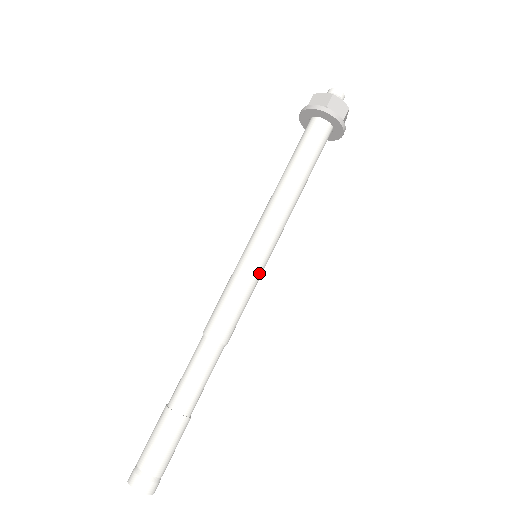
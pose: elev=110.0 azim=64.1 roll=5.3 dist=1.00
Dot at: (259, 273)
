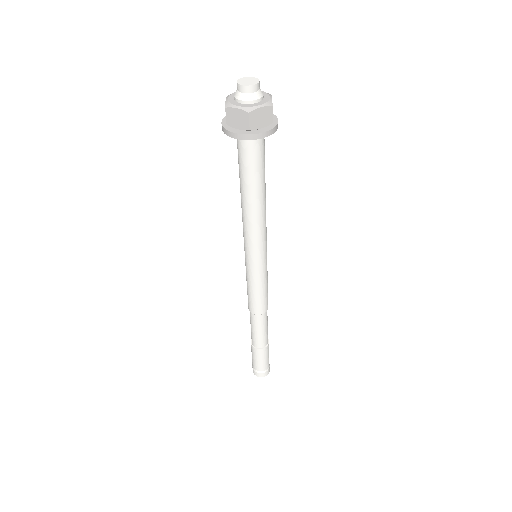
Dot at: (266, 269)
